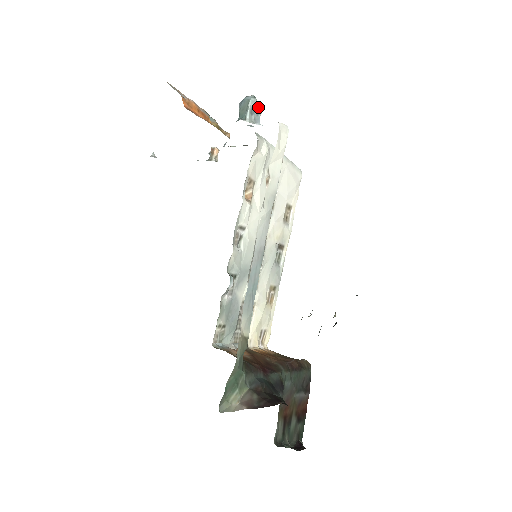
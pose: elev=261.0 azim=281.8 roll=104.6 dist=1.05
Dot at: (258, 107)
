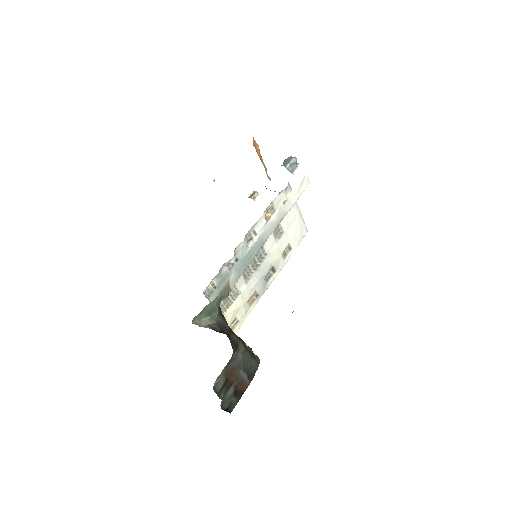
Dot at: (296, 164)
